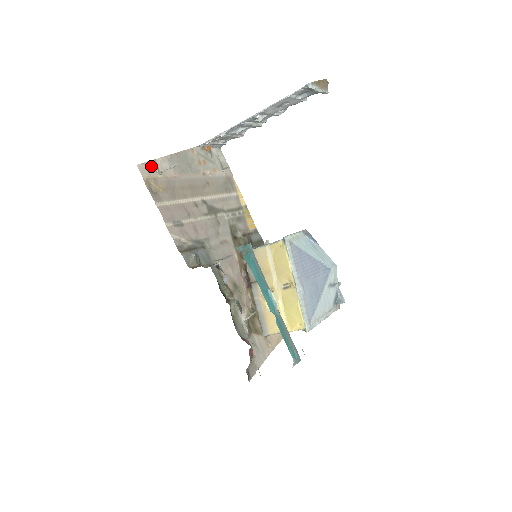
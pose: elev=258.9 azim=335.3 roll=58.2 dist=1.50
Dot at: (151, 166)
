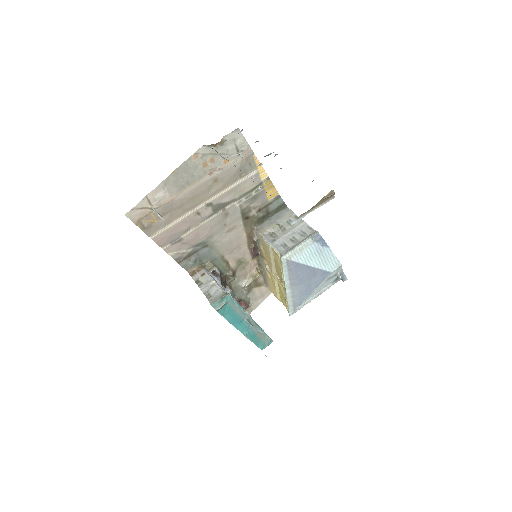
Dot at: (141, 206)
